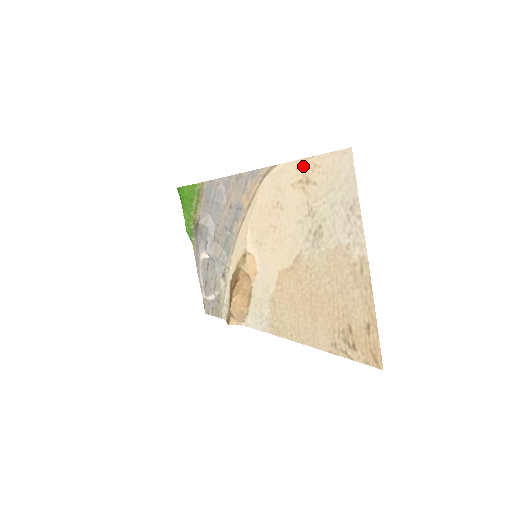
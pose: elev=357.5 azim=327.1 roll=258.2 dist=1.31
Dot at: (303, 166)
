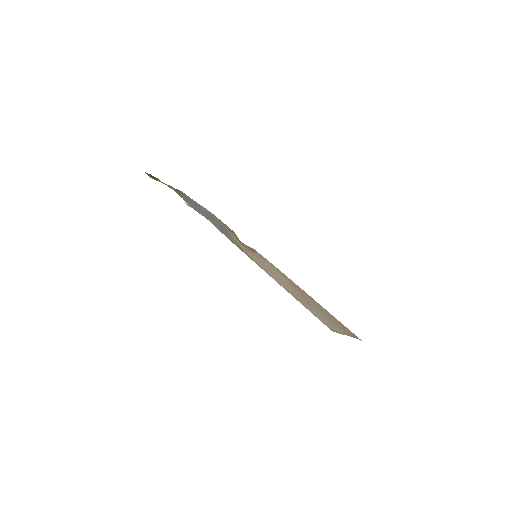
Dot at: occluded
